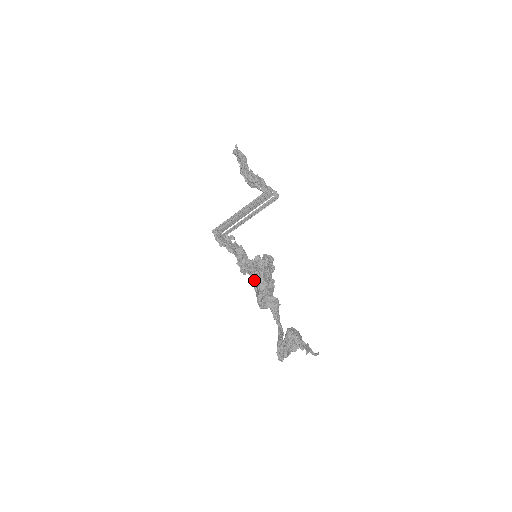
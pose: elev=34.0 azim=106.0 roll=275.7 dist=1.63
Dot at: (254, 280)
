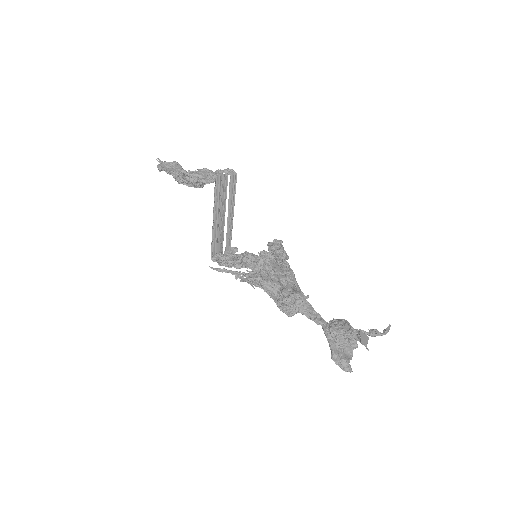
Dot at: occluded
